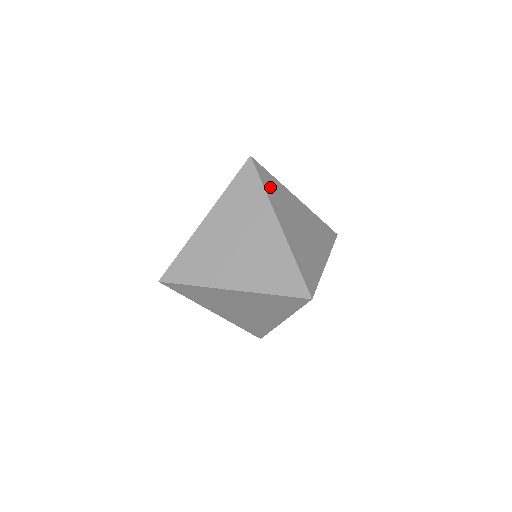
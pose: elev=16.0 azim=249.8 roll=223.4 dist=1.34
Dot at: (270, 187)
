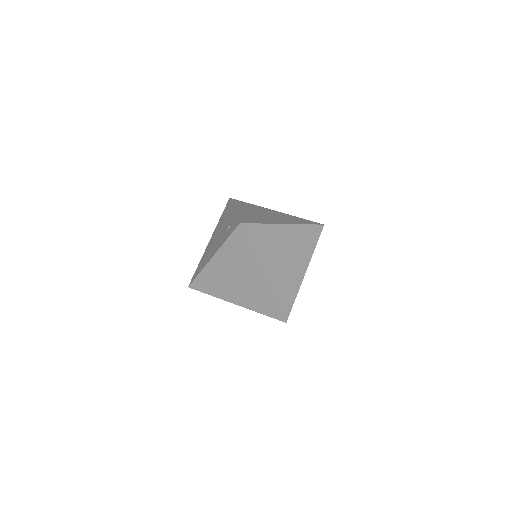
Dot at: occluded
